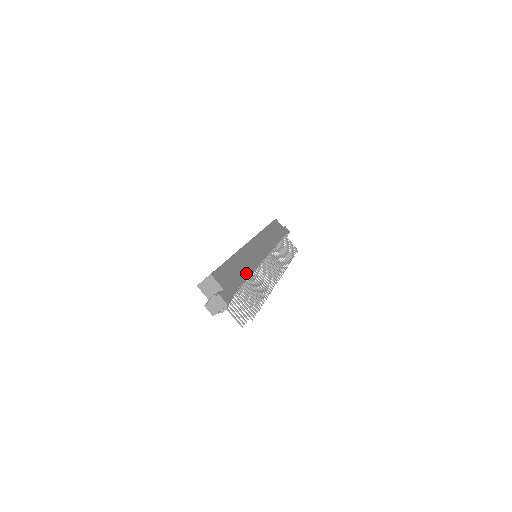
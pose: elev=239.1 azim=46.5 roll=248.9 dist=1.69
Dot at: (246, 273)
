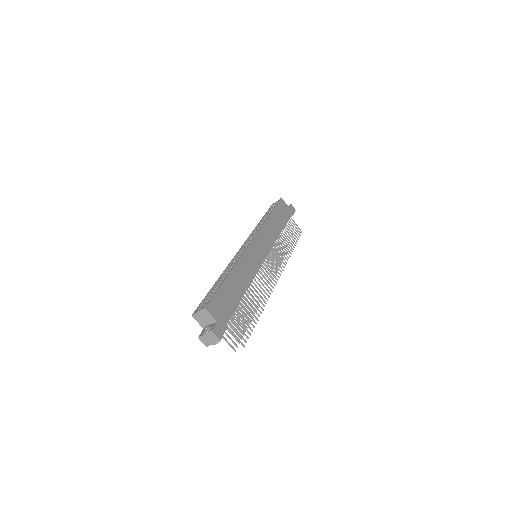
Dot at: (242, 290)
